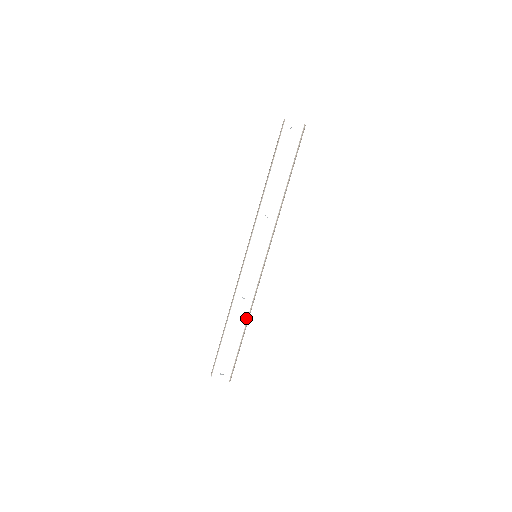
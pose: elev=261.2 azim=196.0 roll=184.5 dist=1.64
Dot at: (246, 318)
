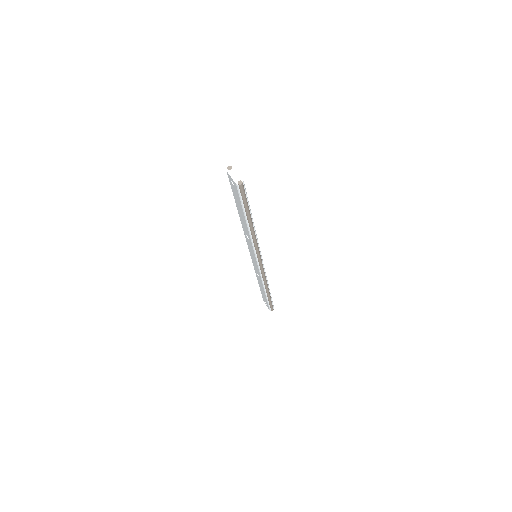
Dot at: (264, 288)
